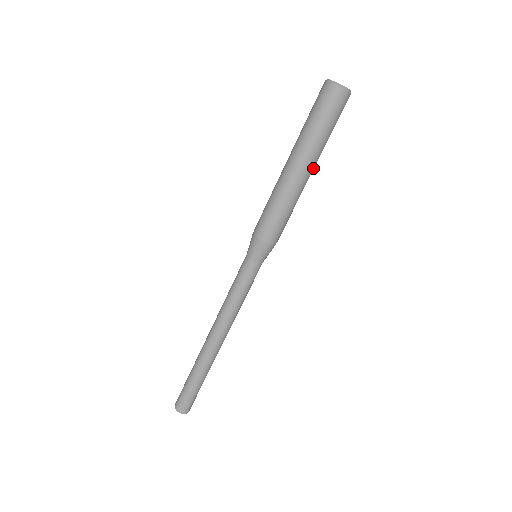
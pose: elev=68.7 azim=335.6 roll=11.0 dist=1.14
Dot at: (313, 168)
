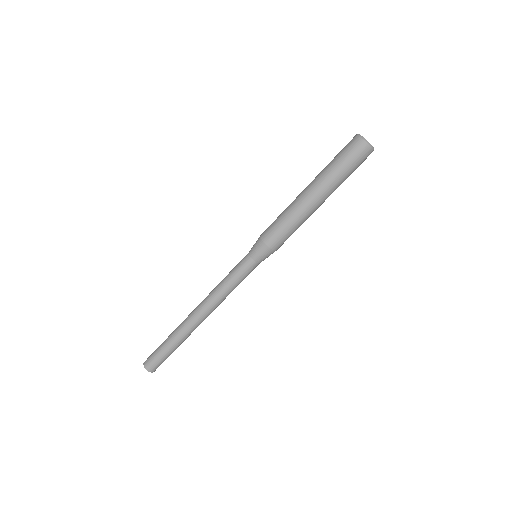
Dot at: occluded
